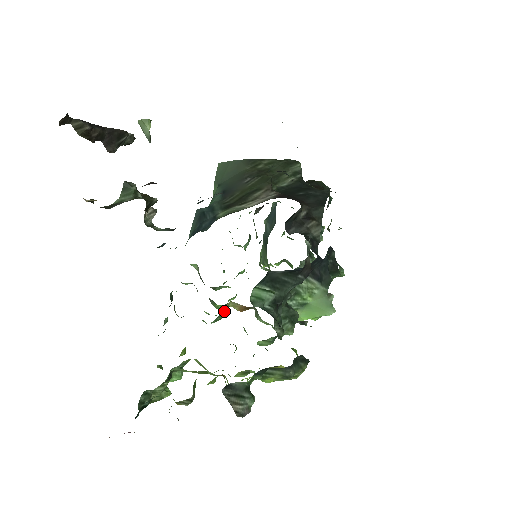
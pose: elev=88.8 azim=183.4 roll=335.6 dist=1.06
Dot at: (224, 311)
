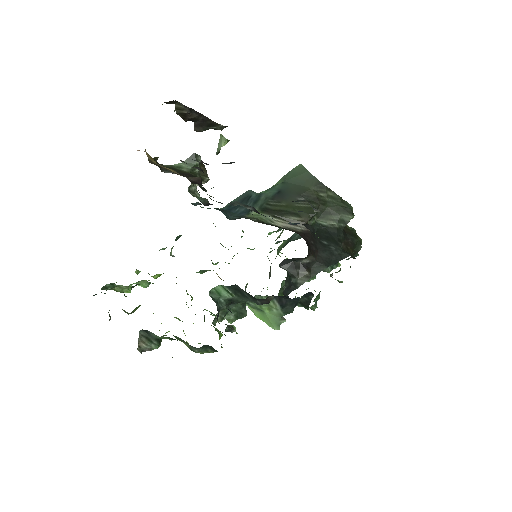
Dot at: (206, 271)
